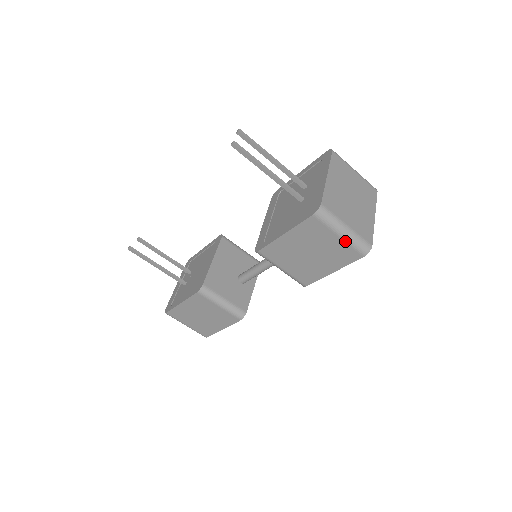
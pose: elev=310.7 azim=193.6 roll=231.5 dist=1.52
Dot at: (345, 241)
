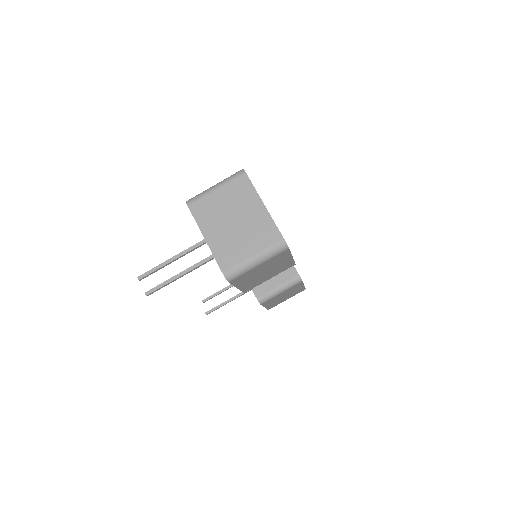
Dot at: (266, 261)
